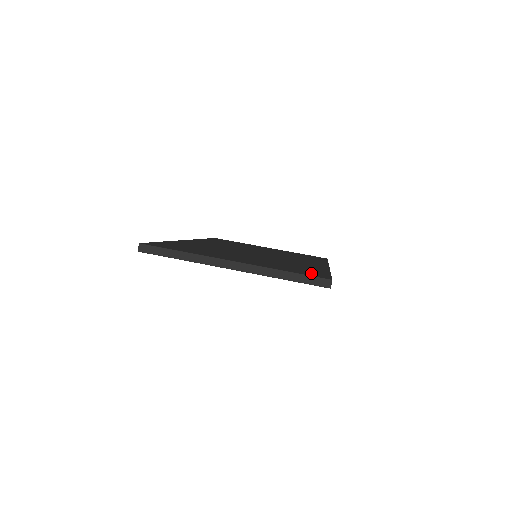
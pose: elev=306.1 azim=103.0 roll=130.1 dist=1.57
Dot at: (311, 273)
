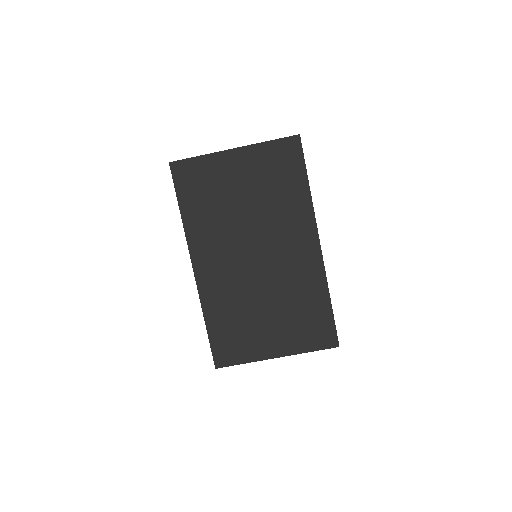
Dot at: (323, 335)
